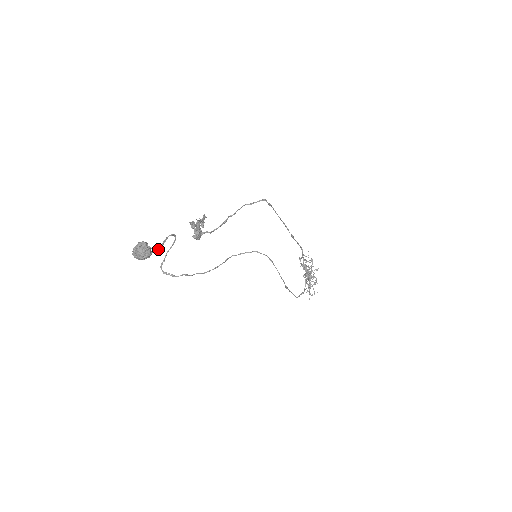
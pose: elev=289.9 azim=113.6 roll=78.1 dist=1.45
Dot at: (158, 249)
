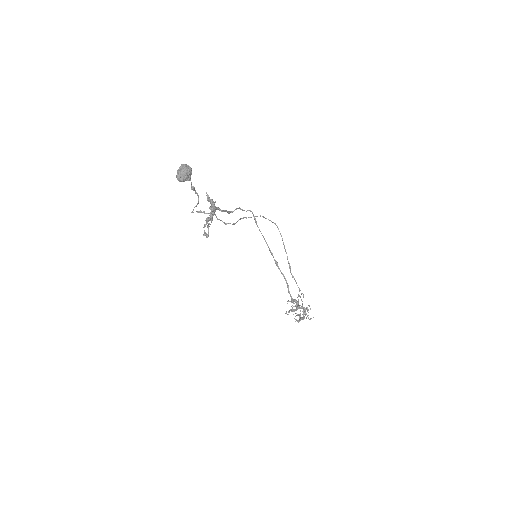
Dot at: (192, 186)
